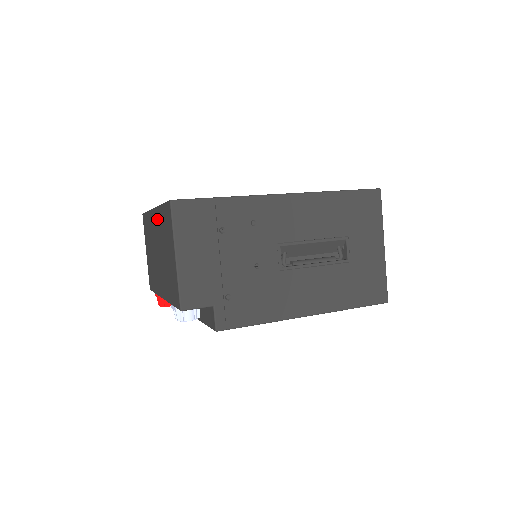
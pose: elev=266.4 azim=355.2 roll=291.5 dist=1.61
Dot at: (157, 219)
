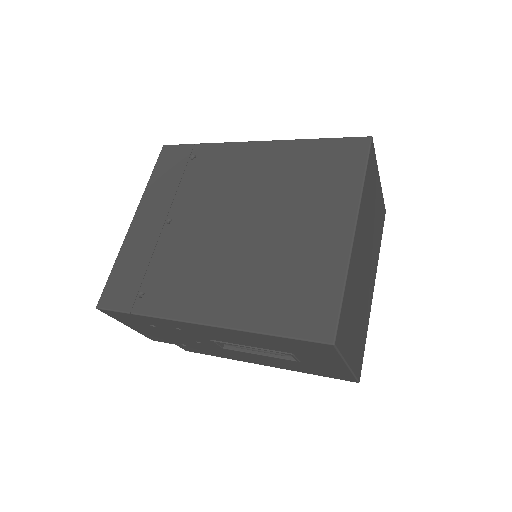
Dot at: occluded
